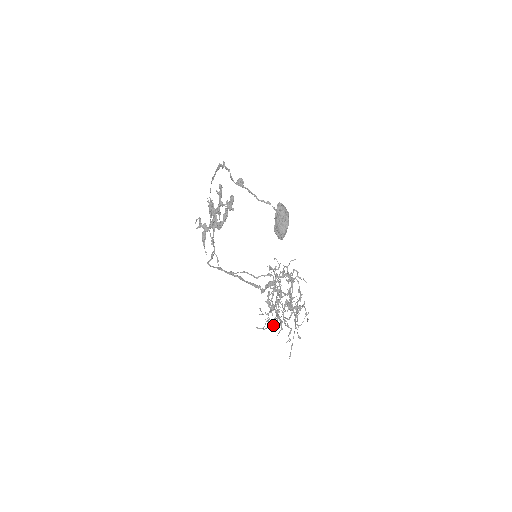
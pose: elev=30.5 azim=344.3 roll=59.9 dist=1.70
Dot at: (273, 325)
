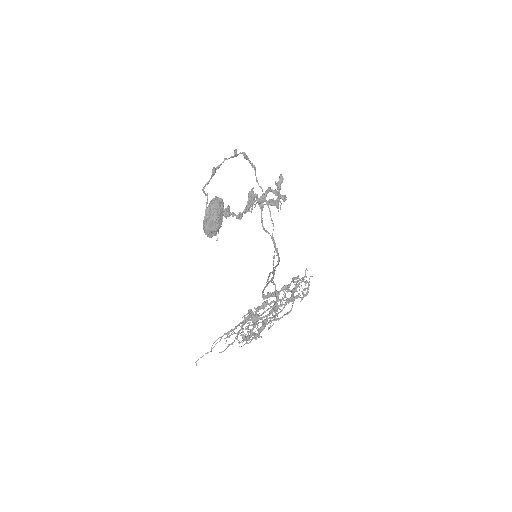
Dot at: (234, 332)
